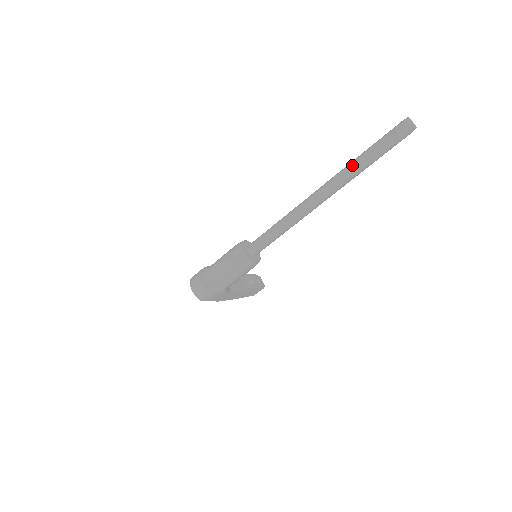
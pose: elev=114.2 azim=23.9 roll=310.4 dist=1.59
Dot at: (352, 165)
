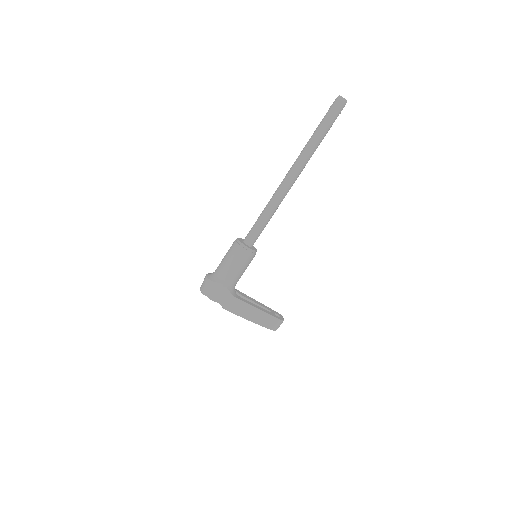
Dot at: (307, 142)
